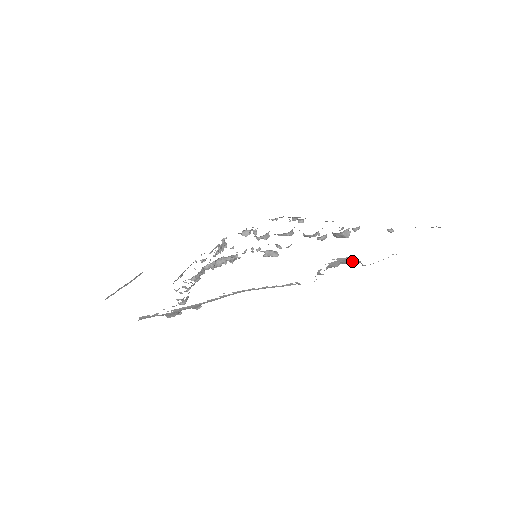
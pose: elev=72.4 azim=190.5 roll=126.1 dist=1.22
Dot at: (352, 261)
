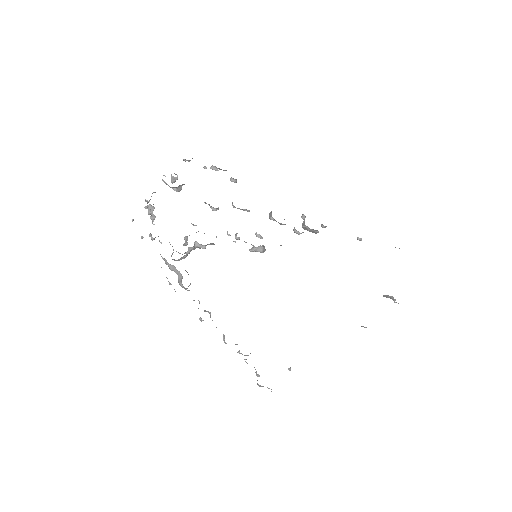
Dot at: (386, 297)
